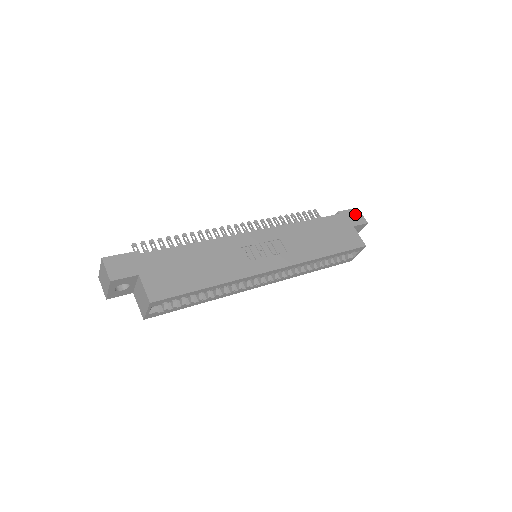
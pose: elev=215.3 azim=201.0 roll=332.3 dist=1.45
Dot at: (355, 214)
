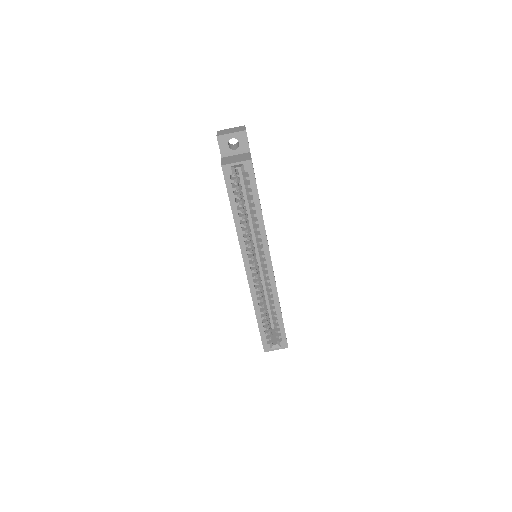
Dot at: occluded
